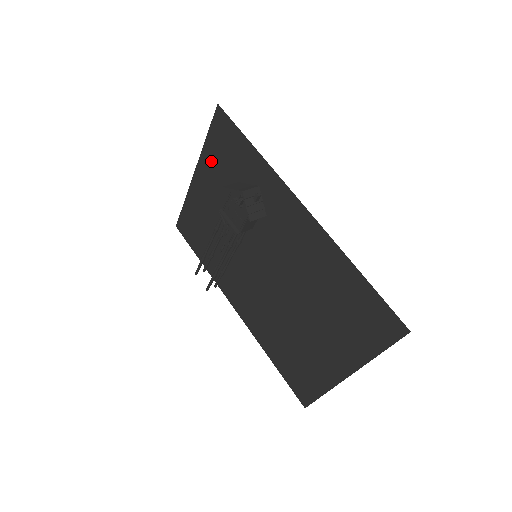
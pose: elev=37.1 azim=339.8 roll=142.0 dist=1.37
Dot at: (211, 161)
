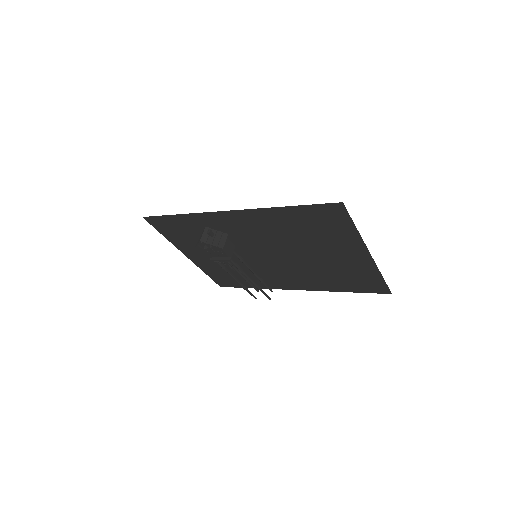
Dot at: (180, 242)
